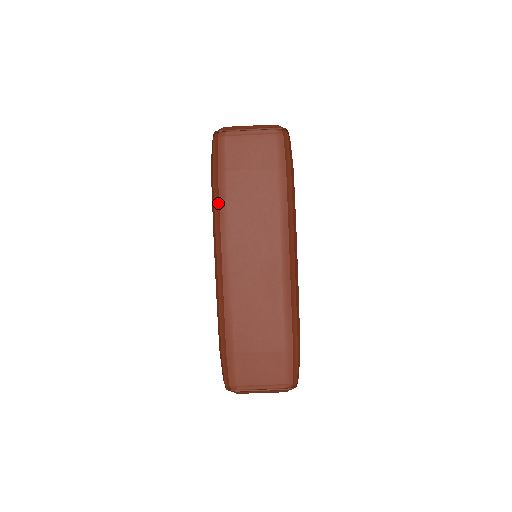
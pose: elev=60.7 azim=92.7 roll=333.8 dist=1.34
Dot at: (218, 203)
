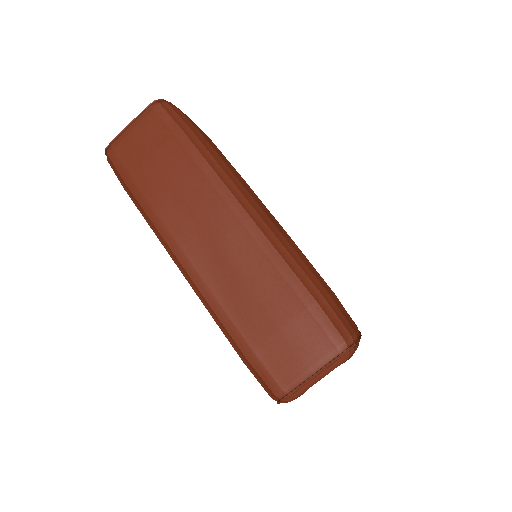
Dot at: (142, 210)
